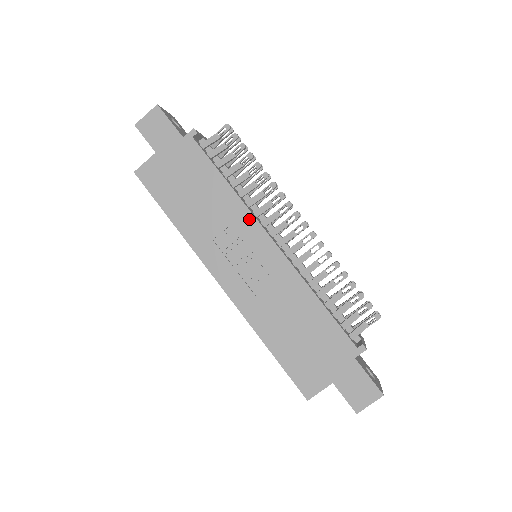
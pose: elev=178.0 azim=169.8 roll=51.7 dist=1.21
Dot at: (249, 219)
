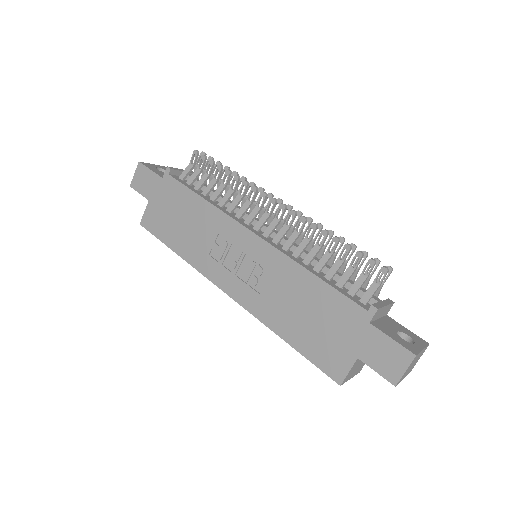
Dot at: (230, 223)
